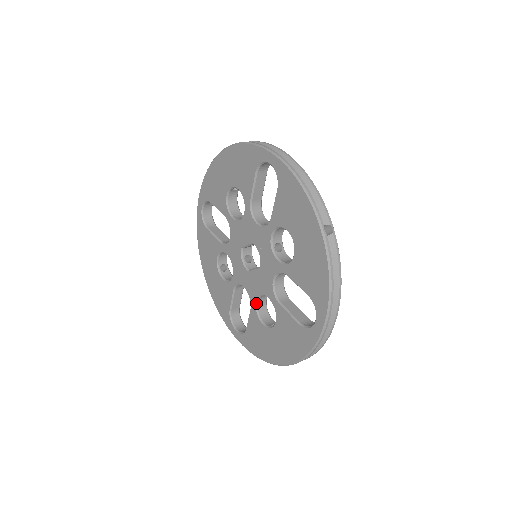
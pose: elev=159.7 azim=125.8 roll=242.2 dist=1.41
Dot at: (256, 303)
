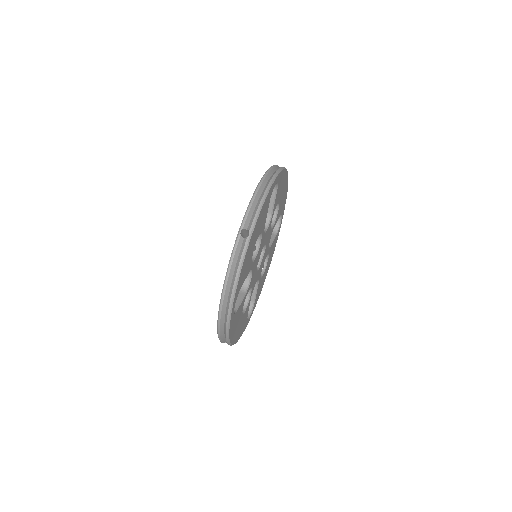
Dot at: occluded
